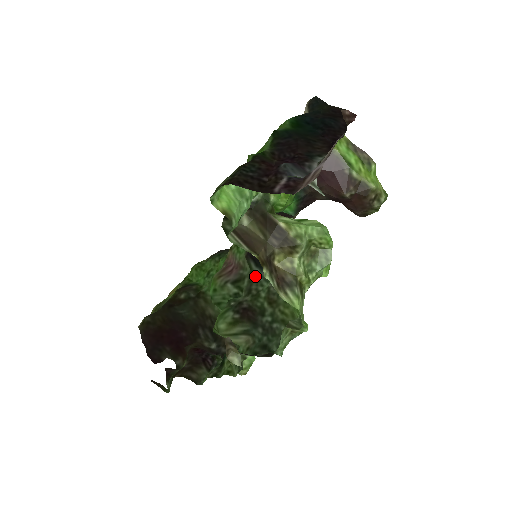
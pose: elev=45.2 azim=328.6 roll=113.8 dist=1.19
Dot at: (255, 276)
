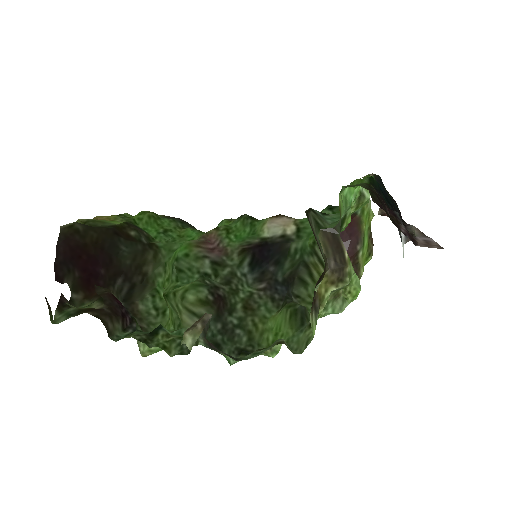
Dot at: (241, 272)
